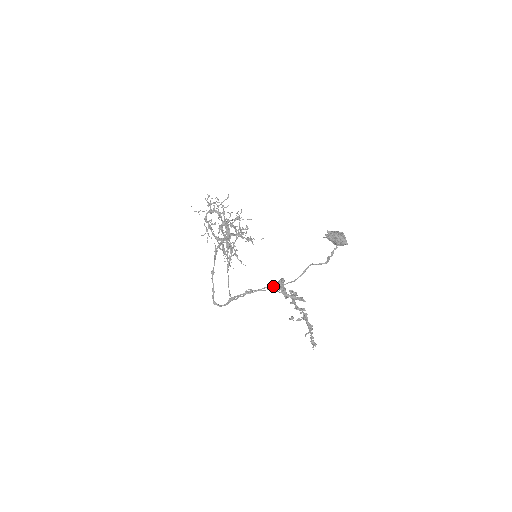
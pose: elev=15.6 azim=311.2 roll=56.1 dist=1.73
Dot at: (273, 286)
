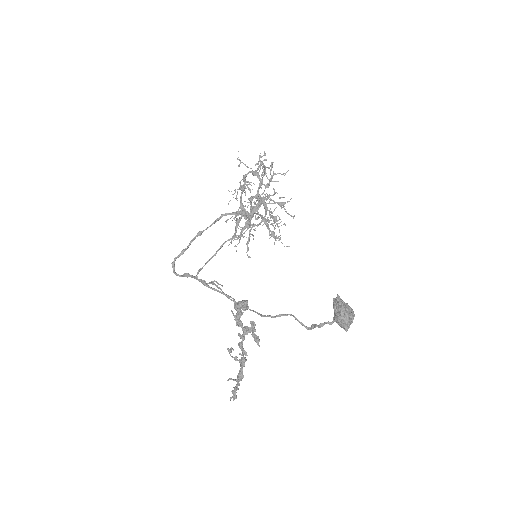
Dot at: (234, 300)
